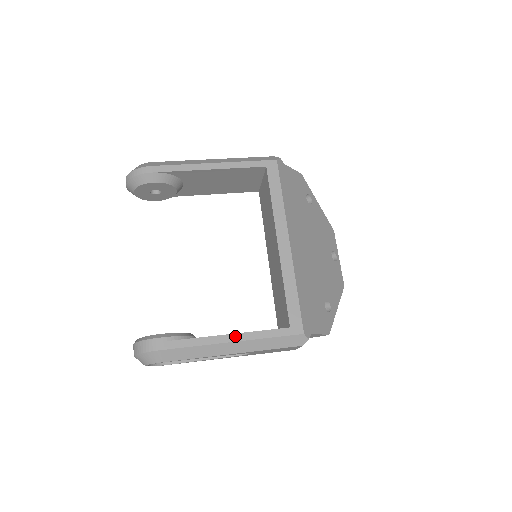
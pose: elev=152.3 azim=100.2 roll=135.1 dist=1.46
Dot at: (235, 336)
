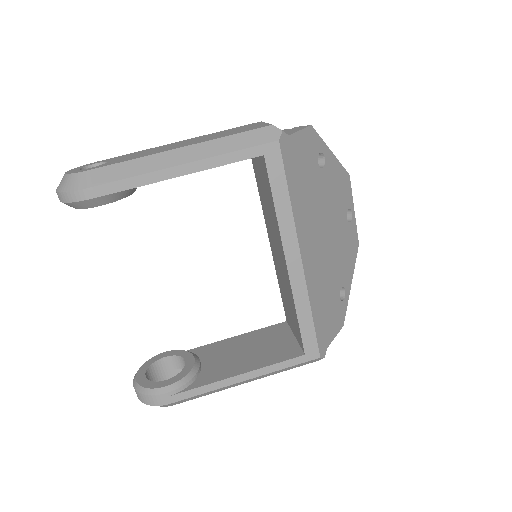
Dot at: (246, 375)
